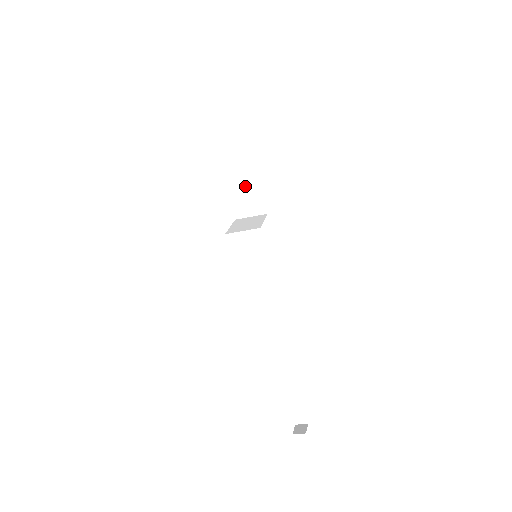
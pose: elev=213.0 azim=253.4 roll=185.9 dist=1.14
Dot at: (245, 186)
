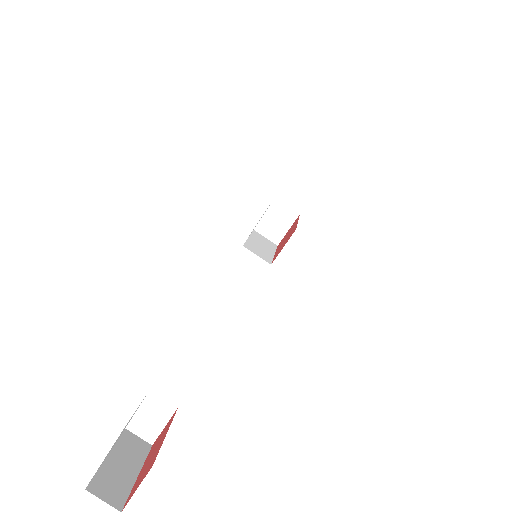
Dot at: (262, 248)
